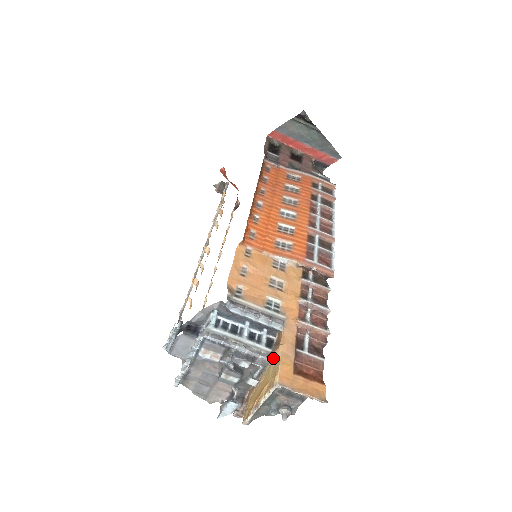
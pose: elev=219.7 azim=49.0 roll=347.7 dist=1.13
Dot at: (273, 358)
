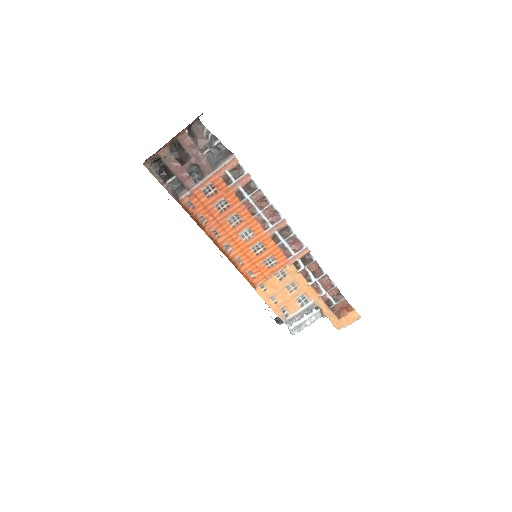
Dot at: occluded
